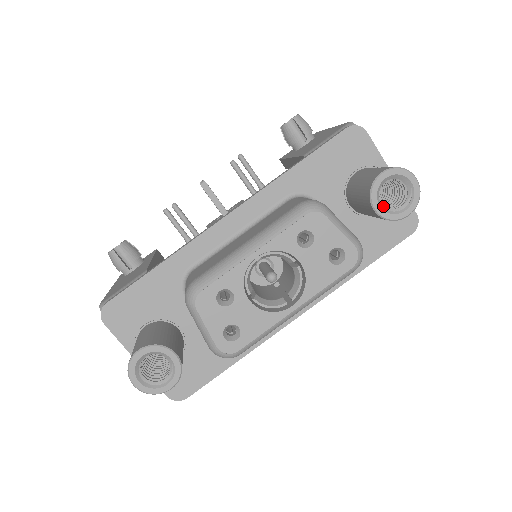
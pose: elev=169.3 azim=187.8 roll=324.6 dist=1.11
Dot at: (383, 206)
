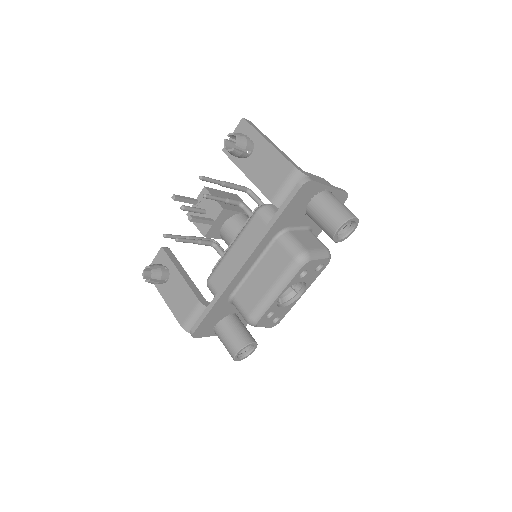
Dot at: (339, 236)
